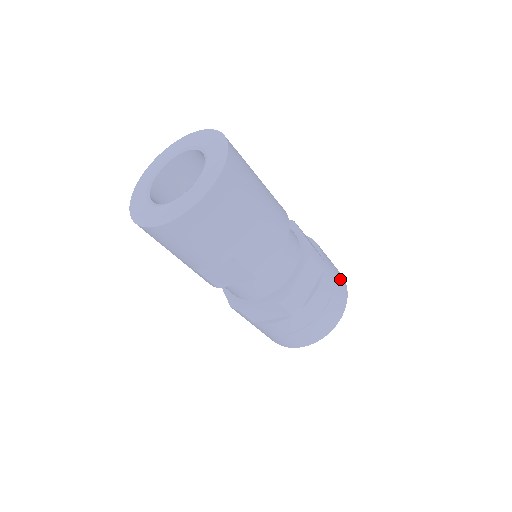
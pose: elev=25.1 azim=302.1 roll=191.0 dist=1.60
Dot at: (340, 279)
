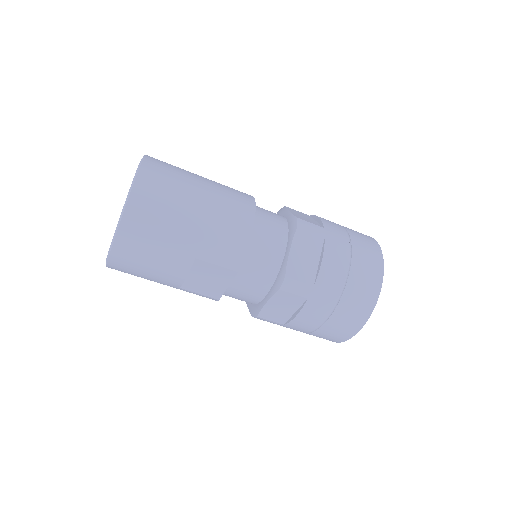
Dot at: (364, 242)
